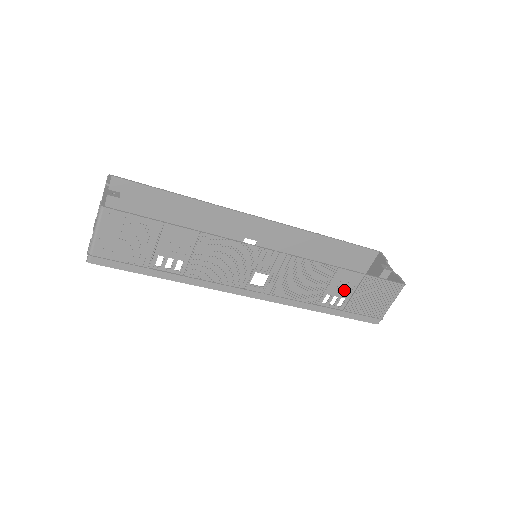
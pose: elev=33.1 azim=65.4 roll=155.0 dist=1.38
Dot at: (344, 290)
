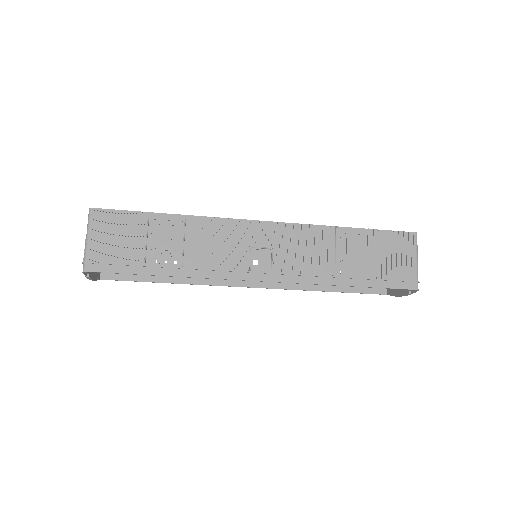
Dot at: (356, 252)
